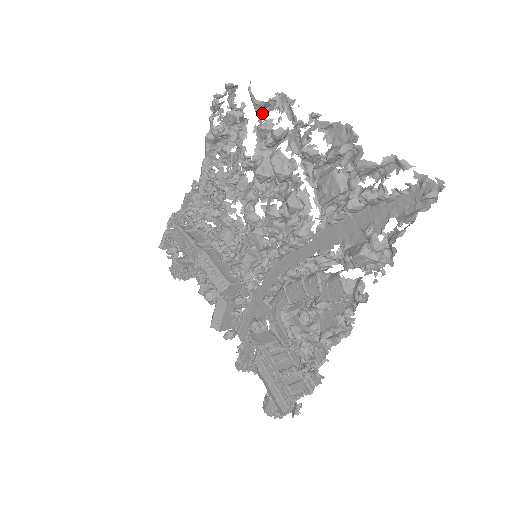
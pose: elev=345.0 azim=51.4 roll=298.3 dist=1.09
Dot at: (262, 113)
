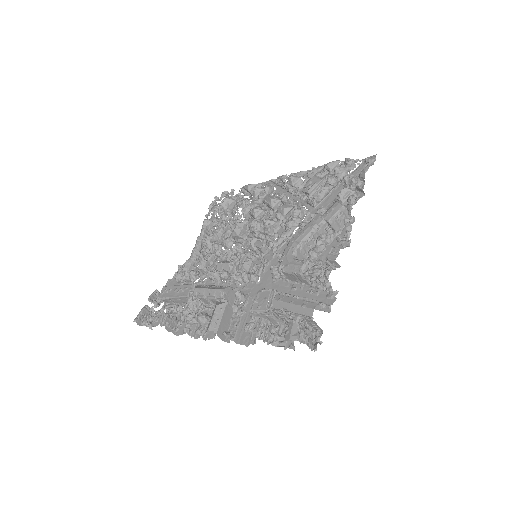
Dot at: occluded
